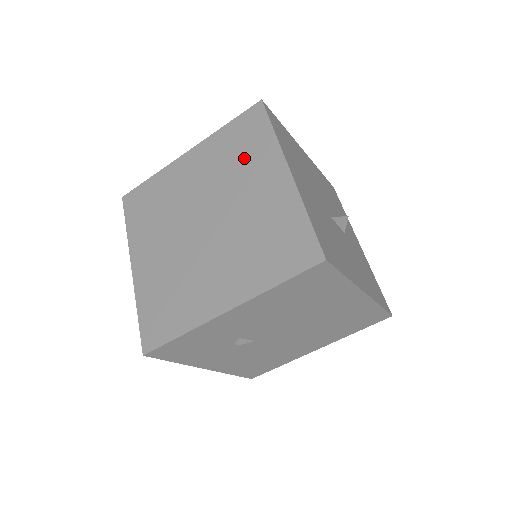
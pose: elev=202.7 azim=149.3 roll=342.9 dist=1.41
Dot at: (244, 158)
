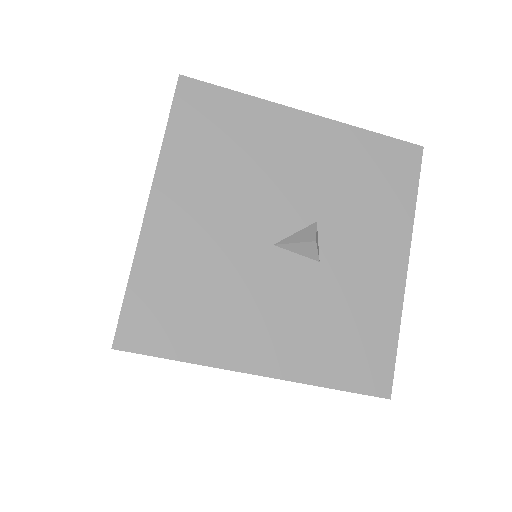
Dot at: occluded
